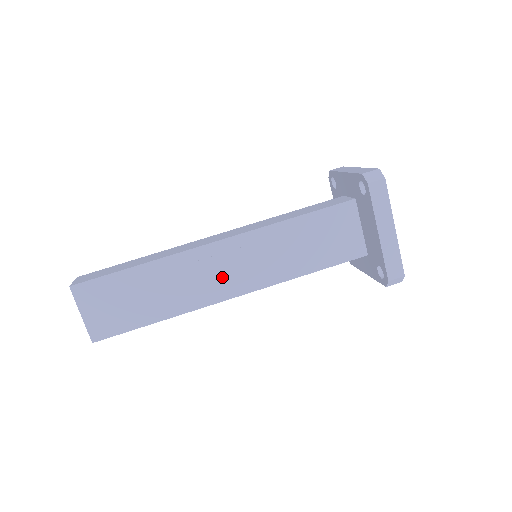
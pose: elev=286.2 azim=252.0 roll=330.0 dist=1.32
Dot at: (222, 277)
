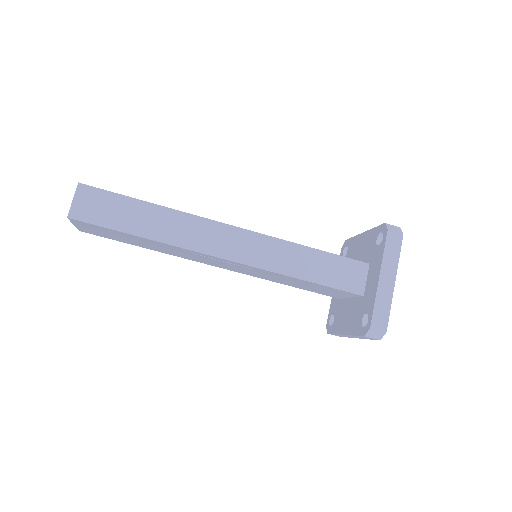
Dot at: (214, 263)
